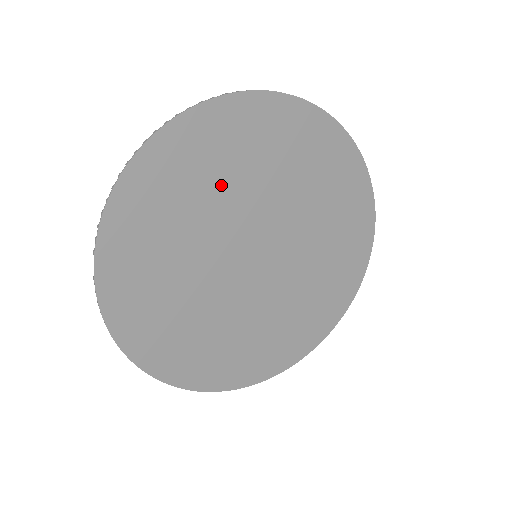
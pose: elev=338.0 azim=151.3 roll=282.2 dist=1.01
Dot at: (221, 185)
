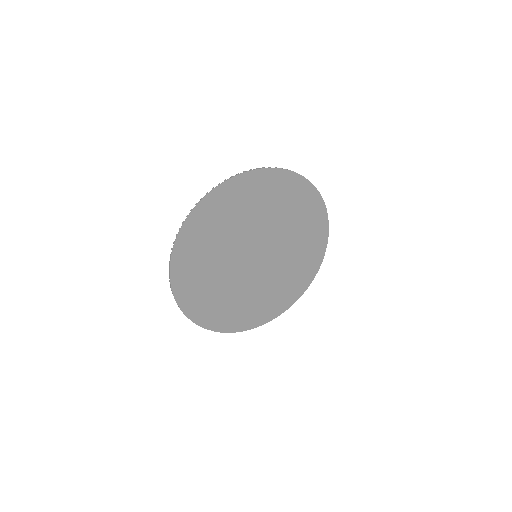
Dot at: (211, 265)
